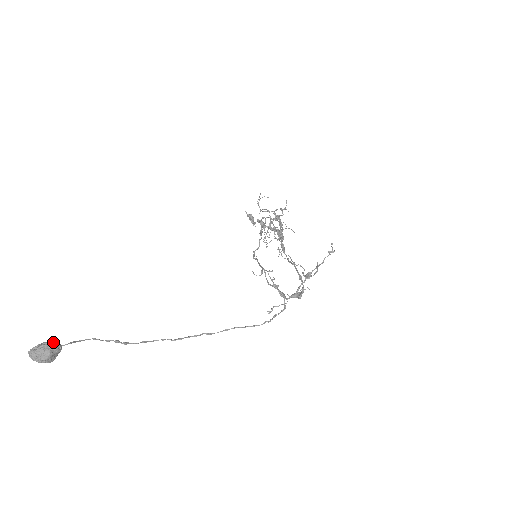
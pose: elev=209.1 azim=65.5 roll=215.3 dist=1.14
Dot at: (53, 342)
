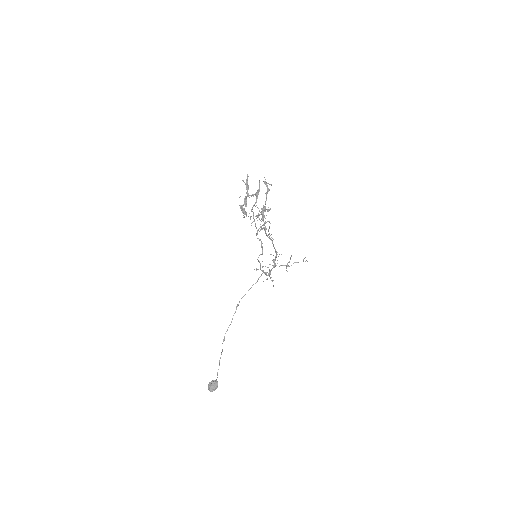
Dot at: occluded
